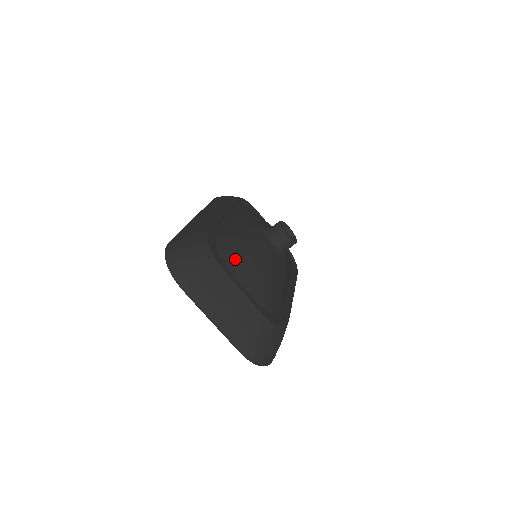
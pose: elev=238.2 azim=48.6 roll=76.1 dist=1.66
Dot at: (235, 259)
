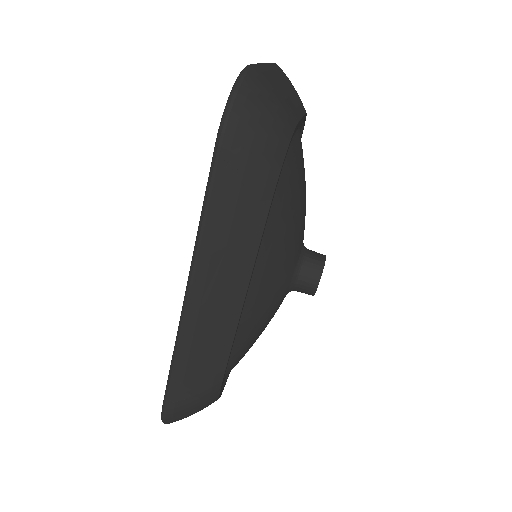
Dot at: occluded
